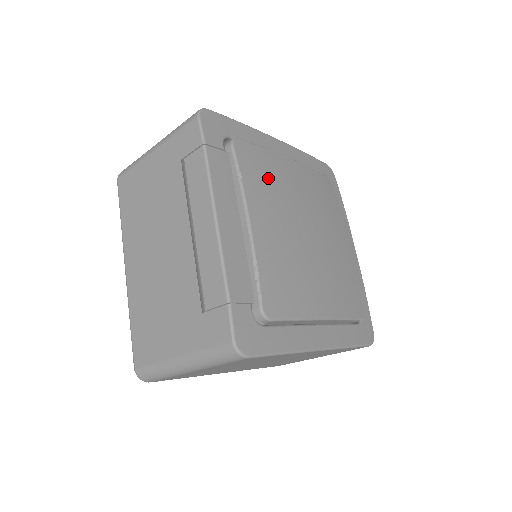
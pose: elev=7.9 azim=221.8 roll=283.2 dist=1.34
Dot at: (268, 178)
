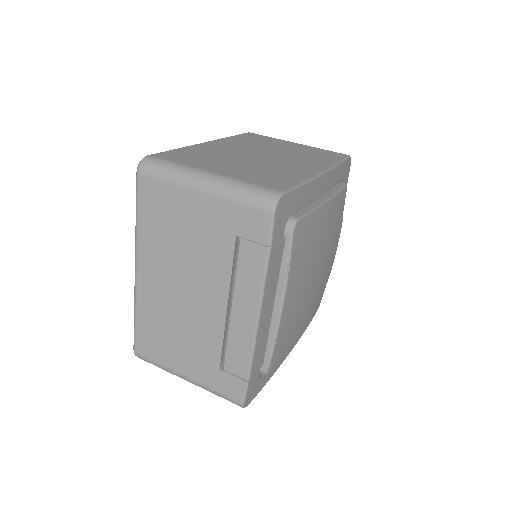
Dot at: (307, 249)
